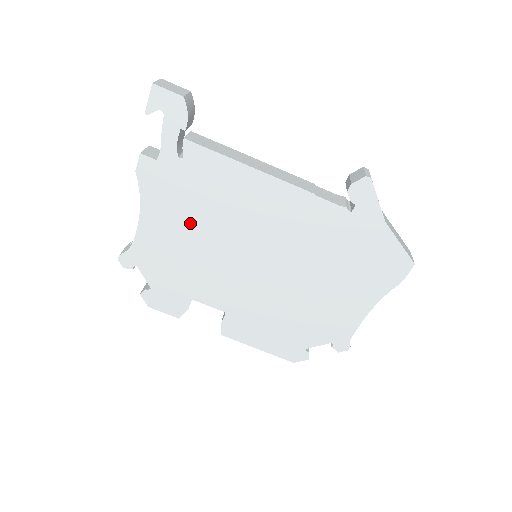
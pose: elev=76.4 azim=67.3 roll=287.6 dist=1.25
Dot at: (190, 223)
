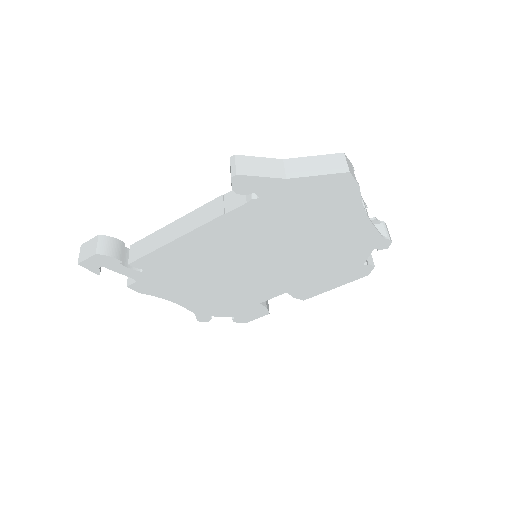
Dot at: (197, 284)
